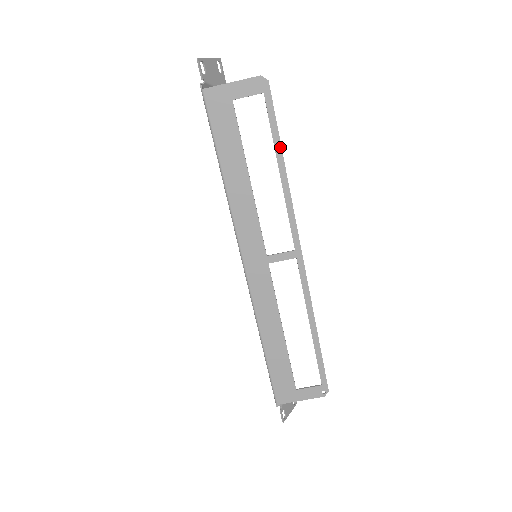
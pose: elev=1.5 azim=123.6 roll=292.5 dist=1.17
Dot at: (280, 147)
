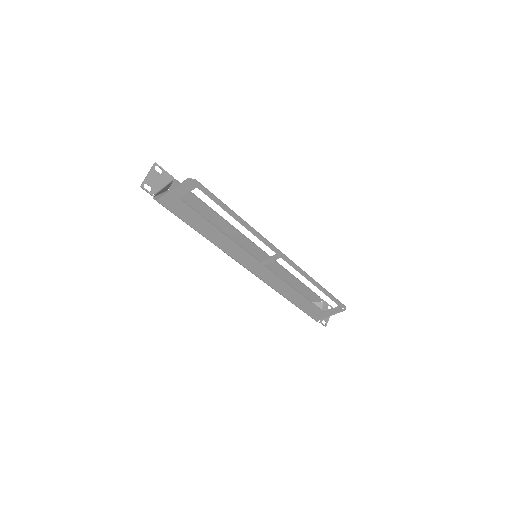
Dot at: (229, 210)
